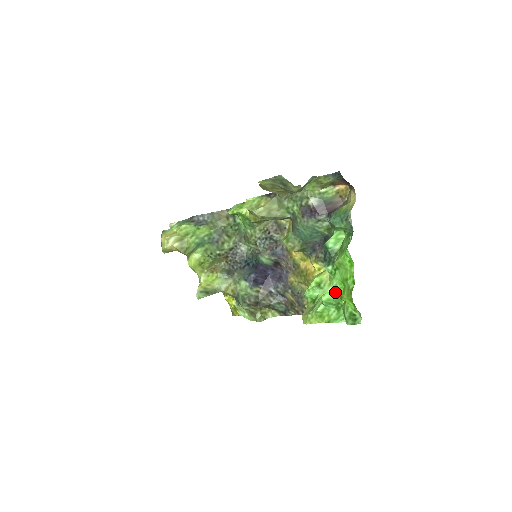
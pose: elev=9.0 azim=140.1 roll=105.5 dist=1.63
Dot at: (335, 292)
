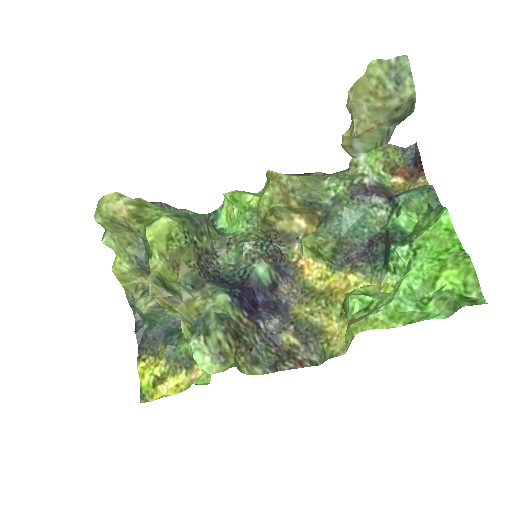
Dot at: (419, 277)
